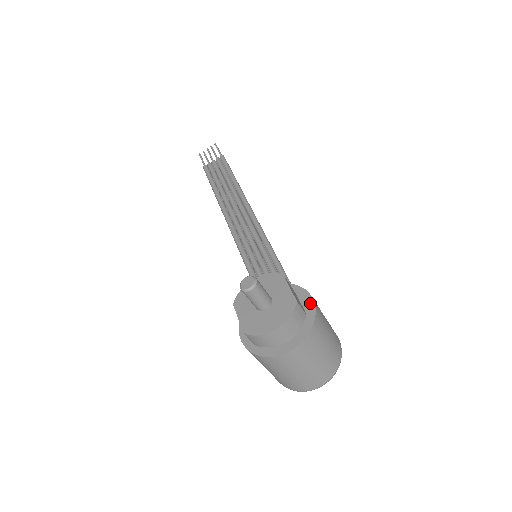
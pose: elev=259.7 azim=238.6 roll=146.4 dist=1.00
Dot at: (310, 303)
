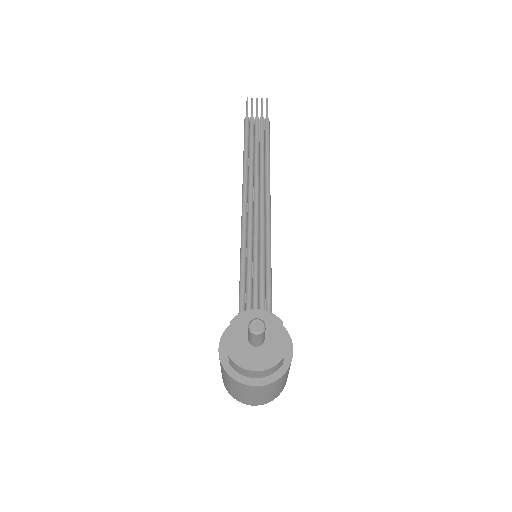
Dot at: (289, 354)
